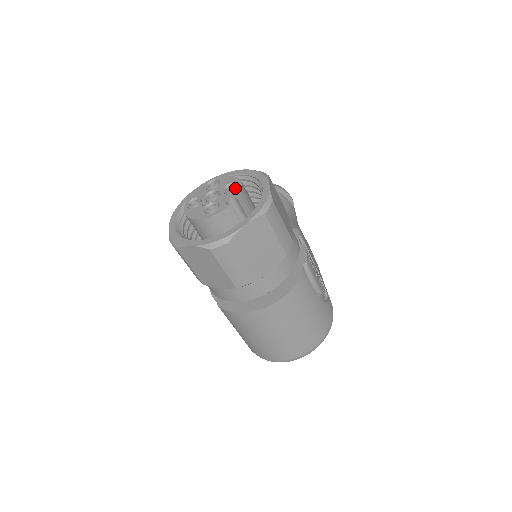
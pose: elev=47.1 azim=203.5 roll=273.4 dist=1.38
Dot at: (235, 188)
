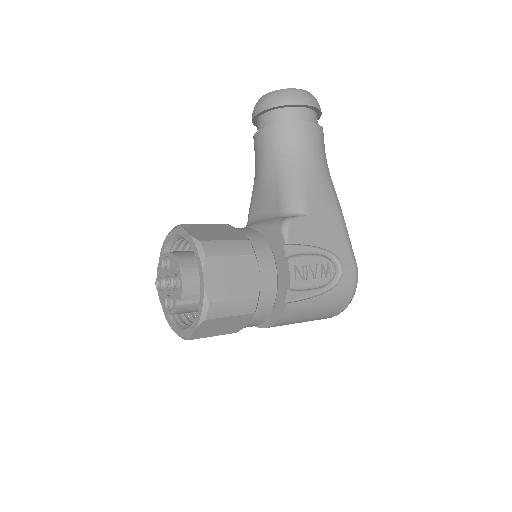
Dot at: (177, 287)
